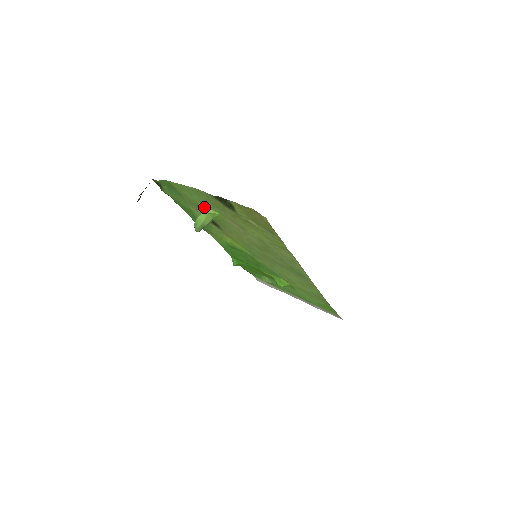
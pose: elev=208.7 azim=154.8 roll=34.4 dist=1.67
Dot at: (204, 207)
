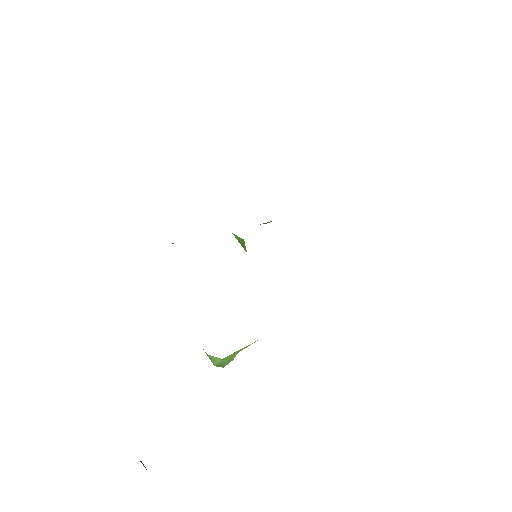
Dot at: (226, 357)
